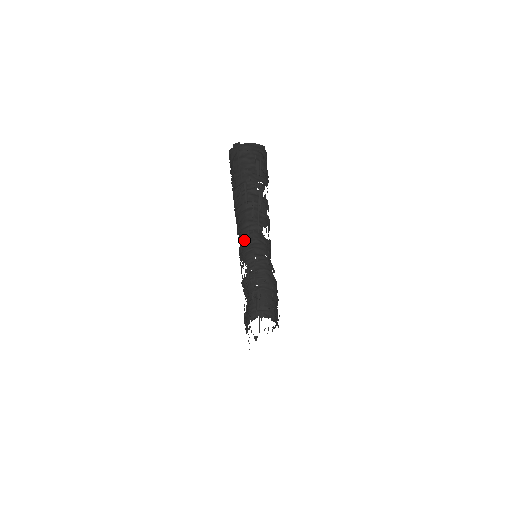
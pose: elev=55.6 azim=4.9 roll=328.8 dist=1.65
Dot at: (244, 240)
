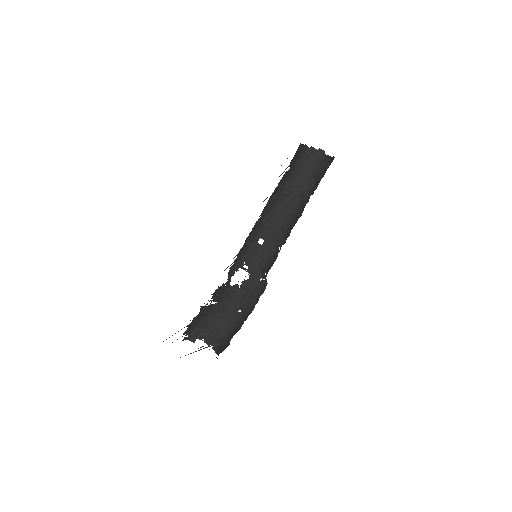
Dot at: (265, 244)
